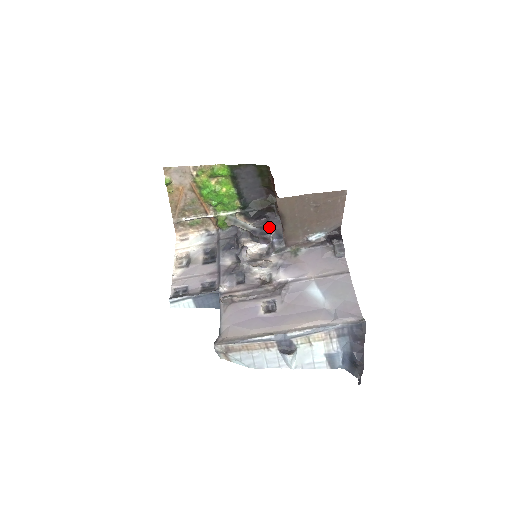
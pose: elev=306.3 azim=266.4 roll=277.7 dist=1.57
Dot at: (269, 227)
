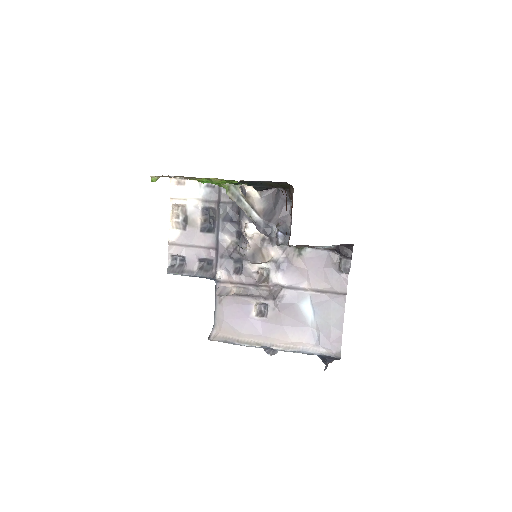
Dot at: (276, 215)
